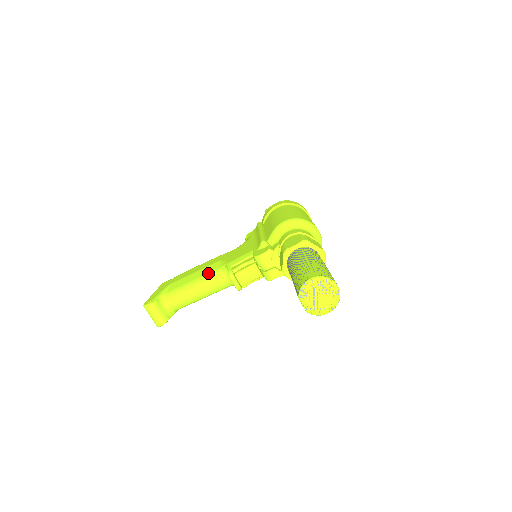
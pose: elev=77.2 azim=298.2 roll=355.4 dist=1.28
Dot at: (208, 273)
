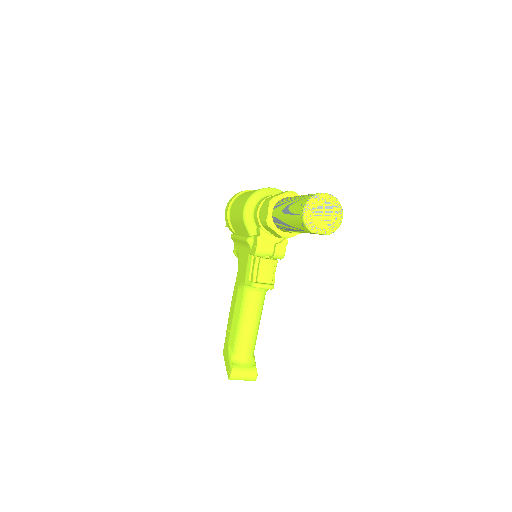
Dot at: (241, 305)
